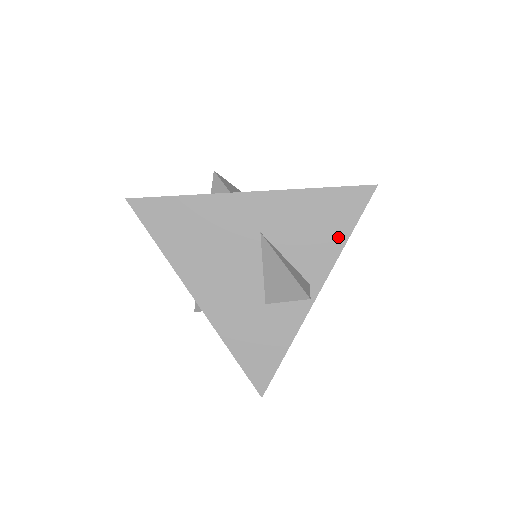
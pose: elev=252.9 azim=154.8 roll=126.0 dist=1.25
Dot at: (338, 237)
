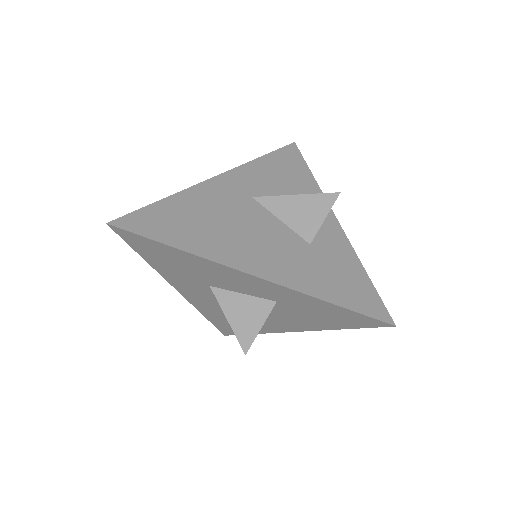
Dot at: (306, 177)
